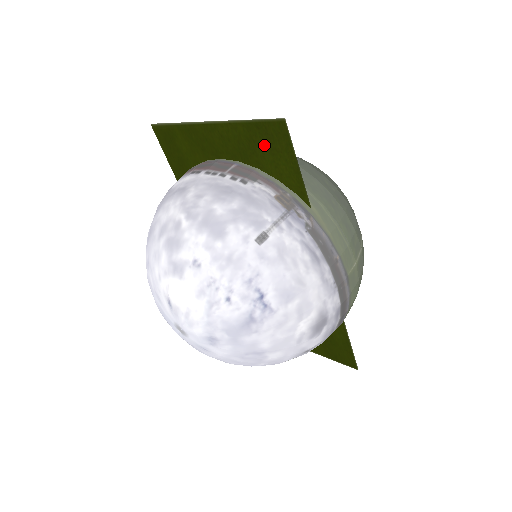
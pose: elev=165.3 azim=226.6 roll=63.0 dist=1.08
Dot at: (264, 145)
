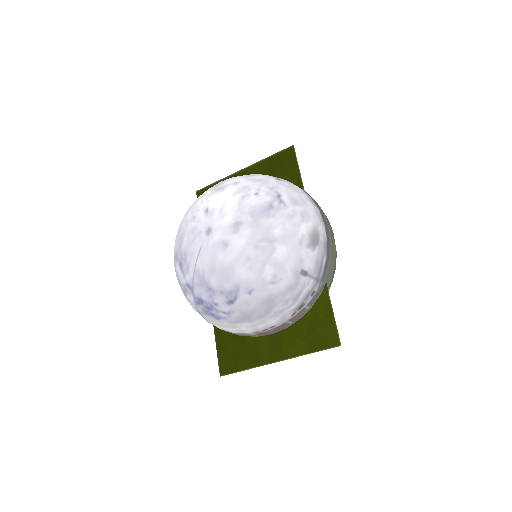
Dot at: (278, 166)
